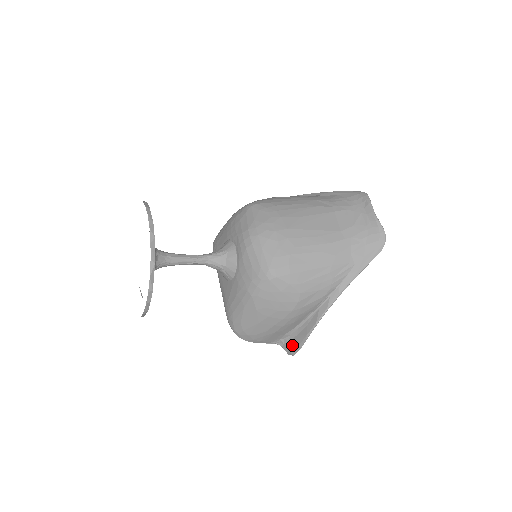
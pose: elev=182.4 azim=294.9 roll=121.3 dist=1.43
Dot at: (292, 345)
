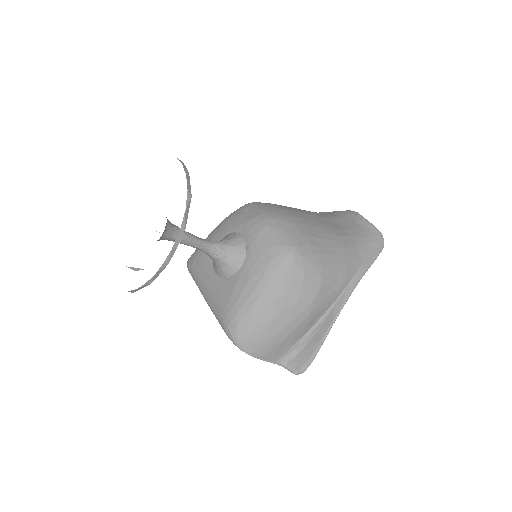
Dot at: (301, 358)
